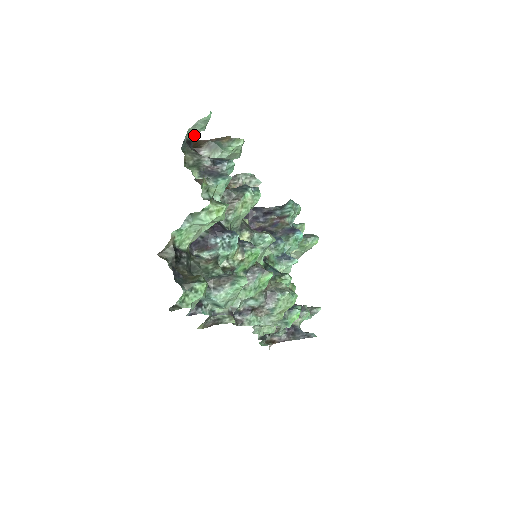
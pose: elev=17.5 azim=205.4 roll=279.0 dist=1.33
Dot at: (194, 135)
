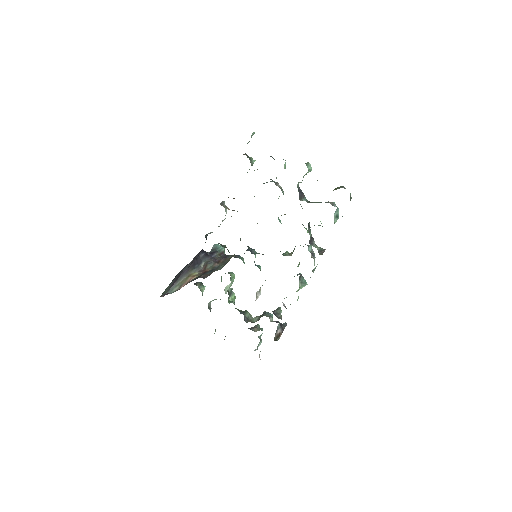
Dot at: occluded
